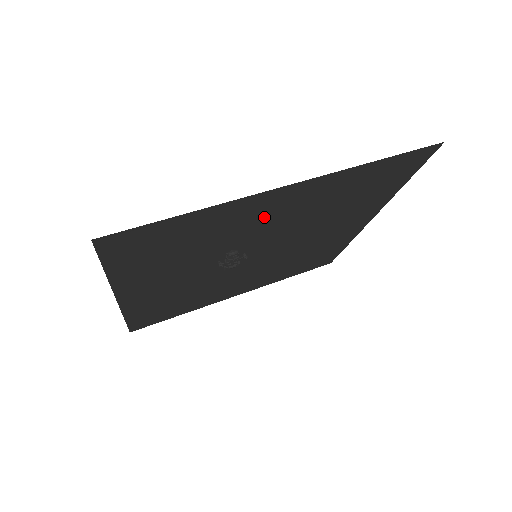
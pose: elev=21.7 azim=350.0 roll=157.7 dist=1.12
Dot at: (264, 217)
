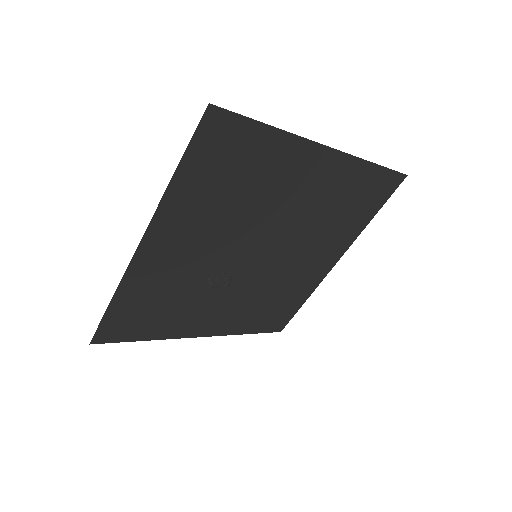
Dot at: (179, 257)
